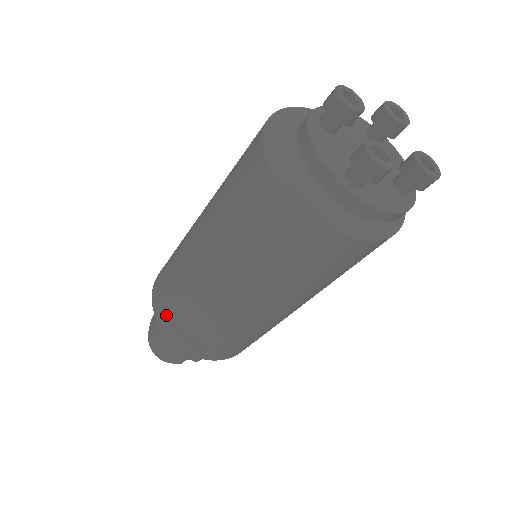
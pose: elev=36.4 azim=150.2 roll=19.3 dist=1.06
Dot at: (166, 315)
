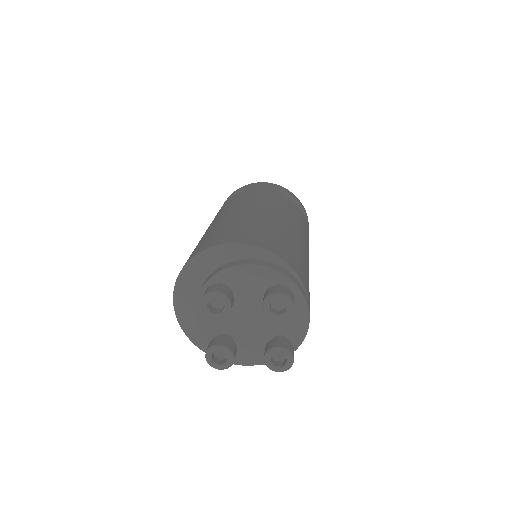
Dot at: occluded
